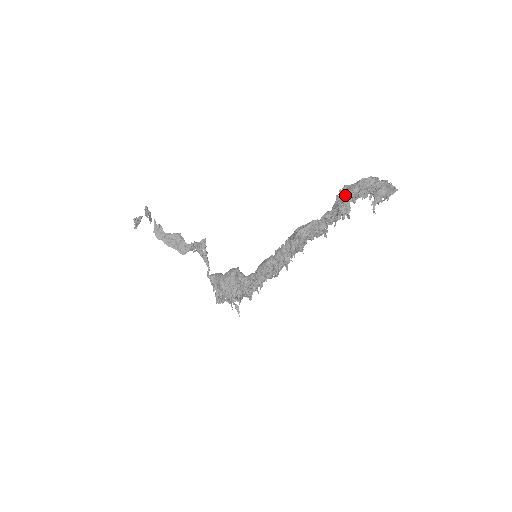
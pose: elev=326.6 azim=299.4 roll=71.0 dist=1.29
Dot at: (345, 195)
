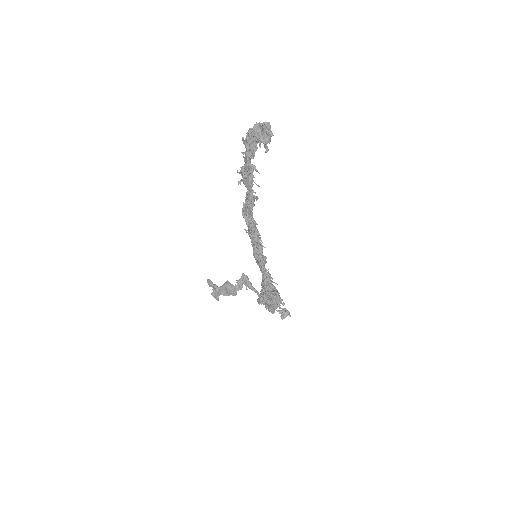
Dot at: (245, 159)
